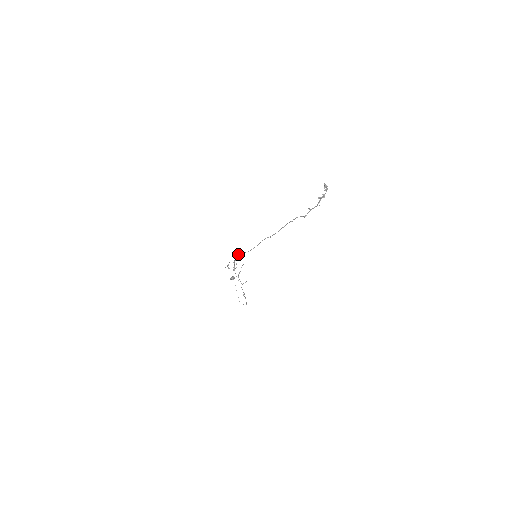
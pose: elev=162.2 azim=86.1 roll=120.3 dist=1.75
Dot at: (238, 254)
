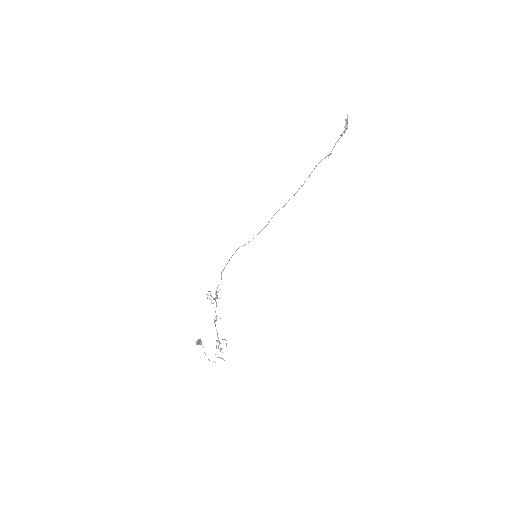
Dot at: occluded
